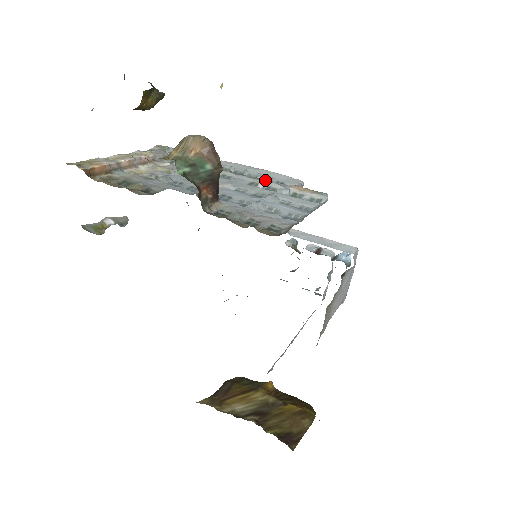
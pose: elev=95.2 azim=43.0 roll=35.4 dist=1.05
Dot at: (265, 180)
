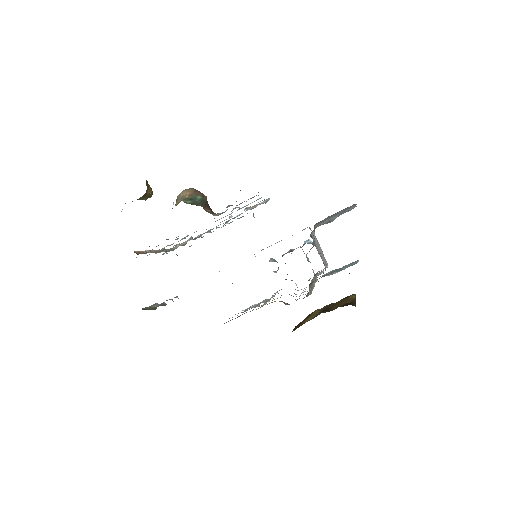
Dot at: occluded
